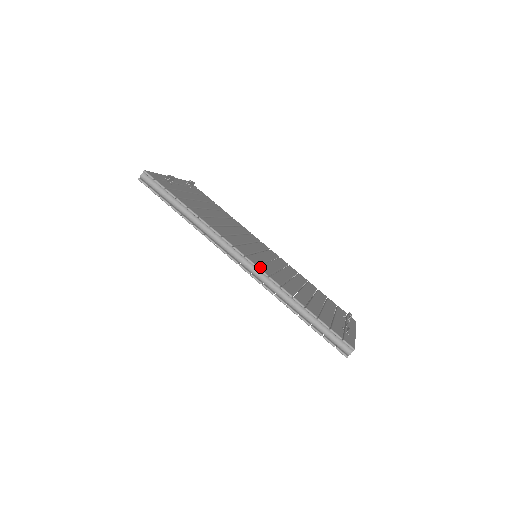
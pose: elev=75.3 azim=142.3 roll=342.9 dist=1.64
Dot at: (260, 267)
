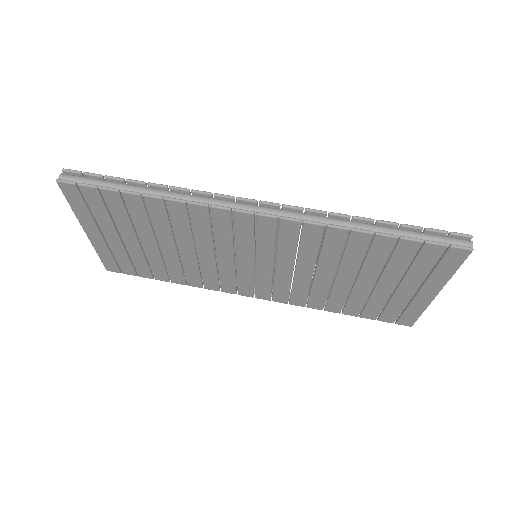
Dot at: (285, 208)
